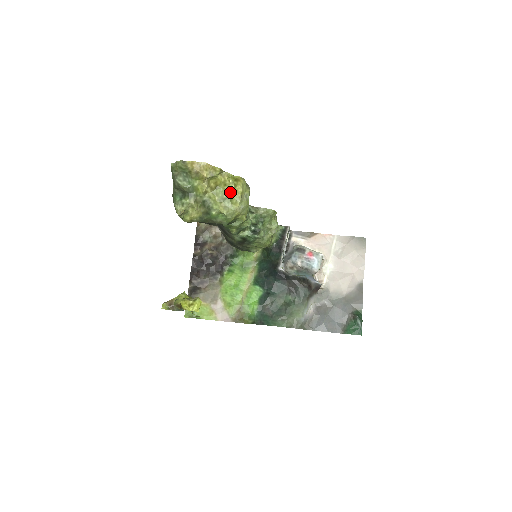
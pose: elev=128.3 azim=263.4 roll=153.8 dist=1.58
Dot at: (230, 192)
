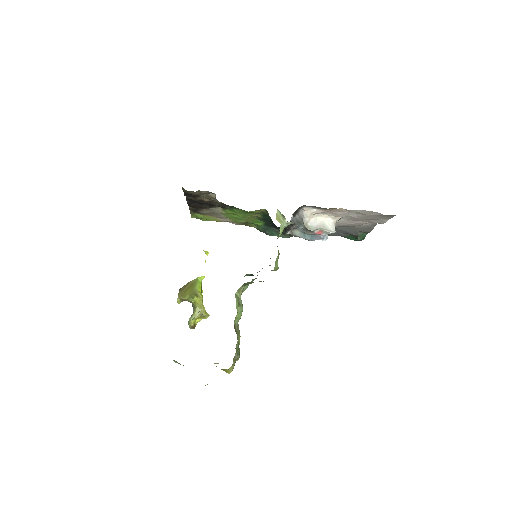
Dot at: occluded
